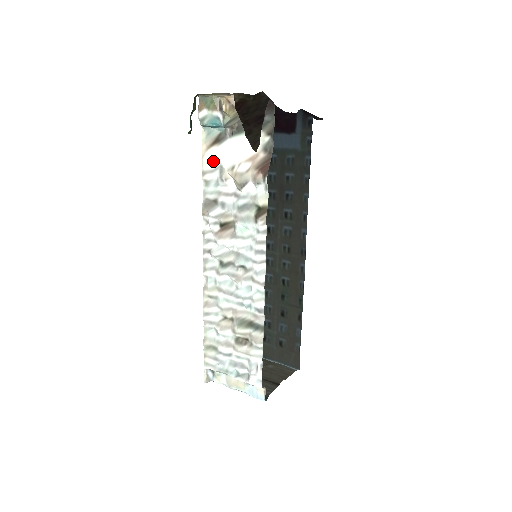
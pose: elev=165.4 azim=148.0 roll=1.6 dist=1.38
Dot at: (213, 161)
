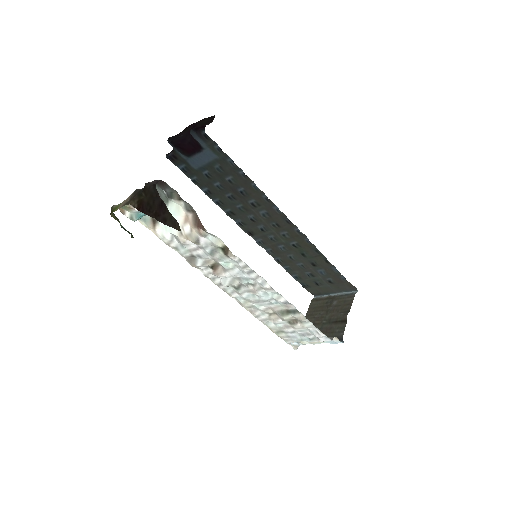
Dot at: (165, 235)
